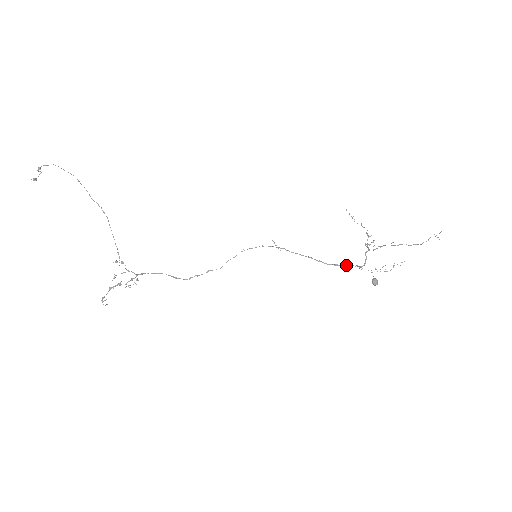
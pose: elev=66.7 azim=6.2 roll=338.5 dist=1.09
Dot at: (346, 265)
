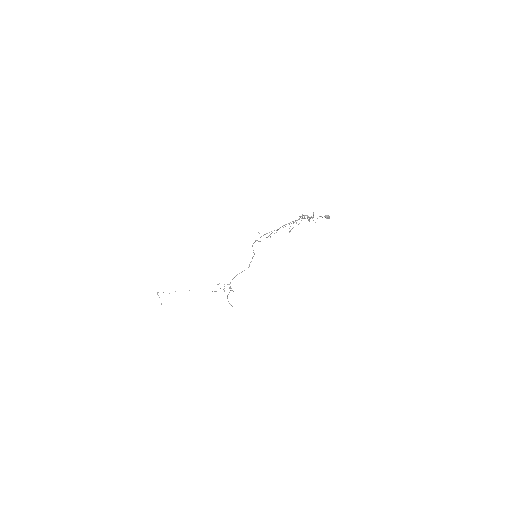
Dot at: occluded
